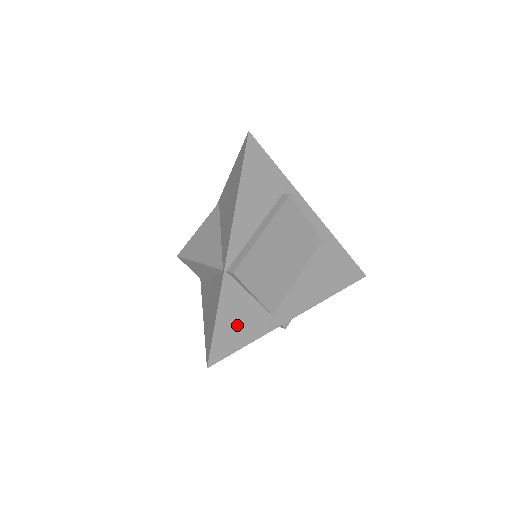
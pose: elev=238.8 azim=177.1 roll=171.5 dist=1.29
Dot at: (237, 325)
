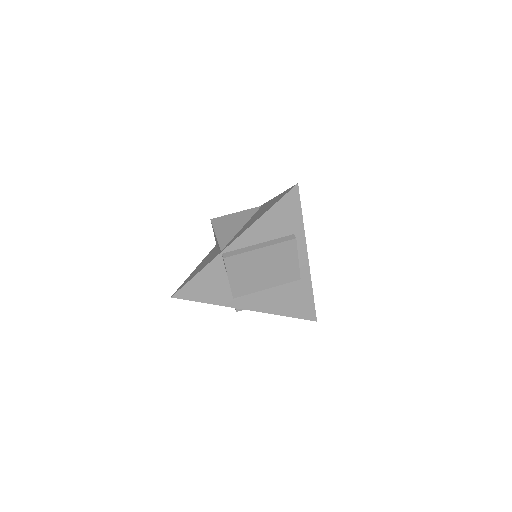
Dot at: (206, 288)
